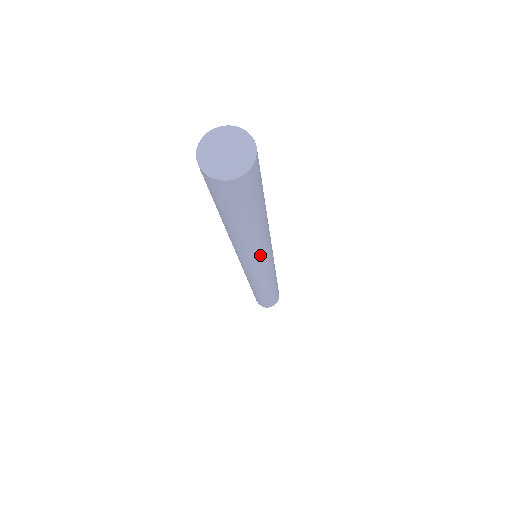
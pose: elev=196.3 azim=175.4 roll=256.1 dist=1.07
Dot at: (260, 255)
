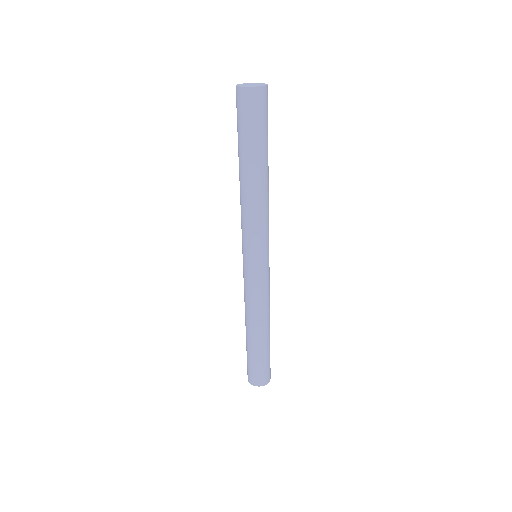
Dot at: (252, 223)
